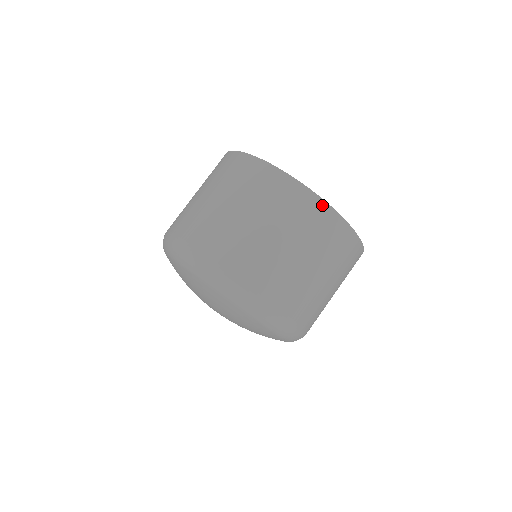
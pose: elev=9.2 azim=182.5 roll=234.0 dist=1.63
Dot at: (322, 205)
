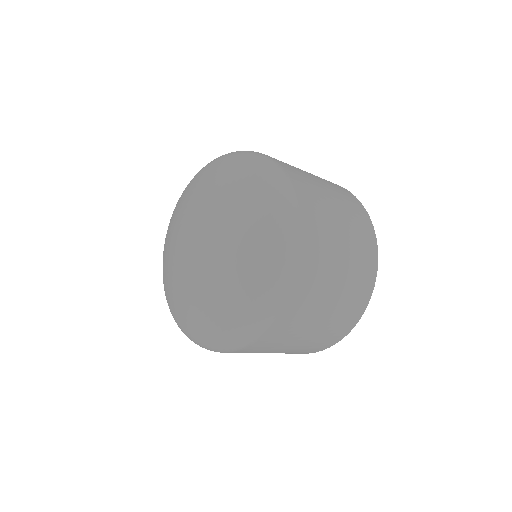
Dot at: (368, 220)
